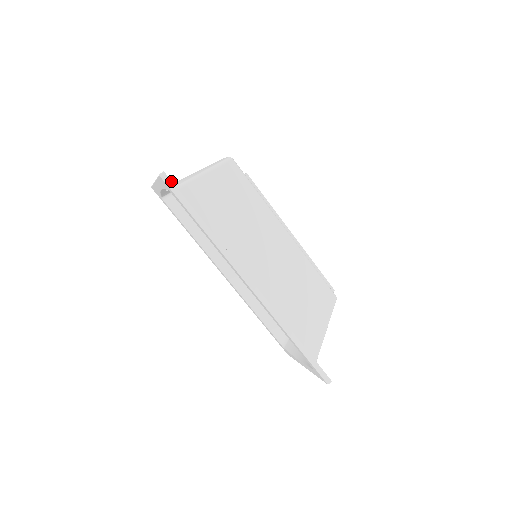
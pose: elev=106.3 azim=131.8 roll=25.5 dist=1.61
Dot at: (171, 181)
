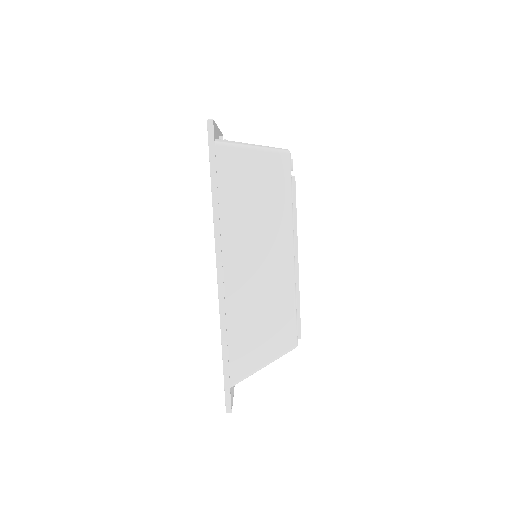
Dot at: (213, 132)
